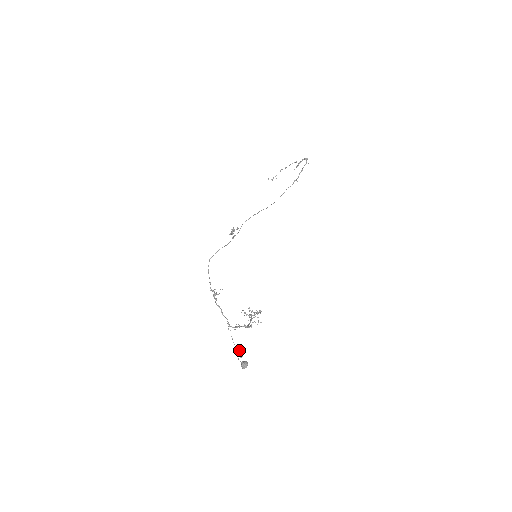
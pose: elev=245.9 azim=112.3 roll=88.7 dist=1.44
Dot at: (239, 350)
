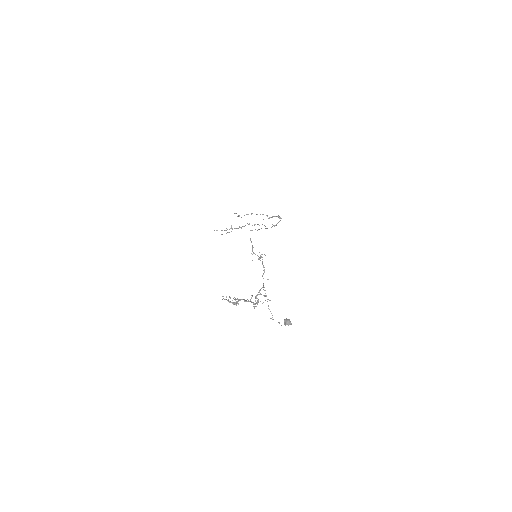
Dot at: occluded
